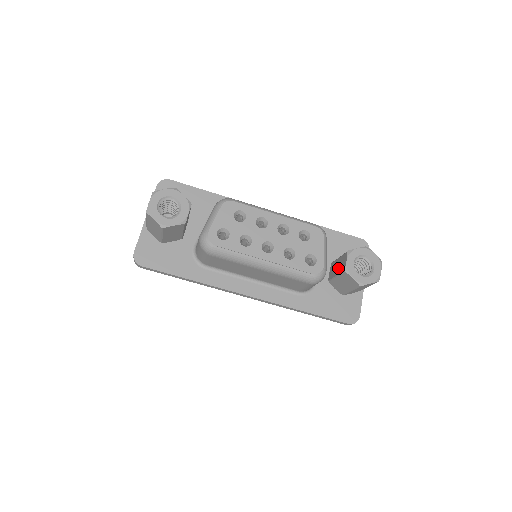
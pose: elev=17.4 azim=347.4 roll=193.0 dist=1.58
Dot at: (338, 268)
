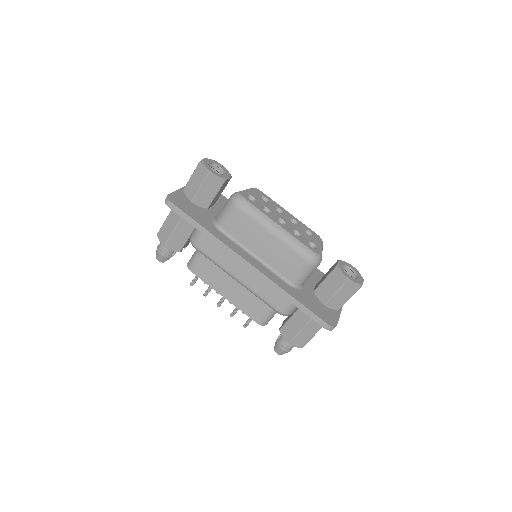
Dot at: (327, 274)
